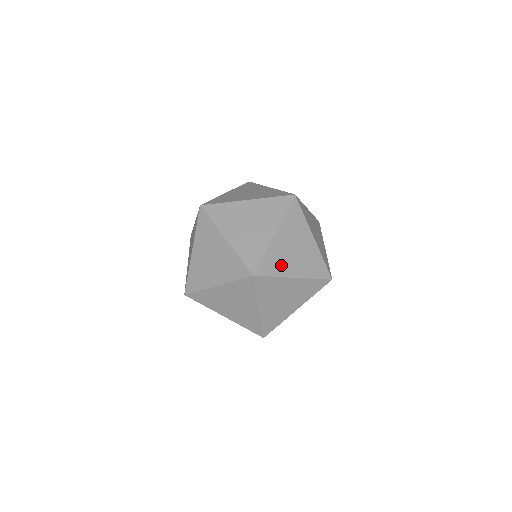
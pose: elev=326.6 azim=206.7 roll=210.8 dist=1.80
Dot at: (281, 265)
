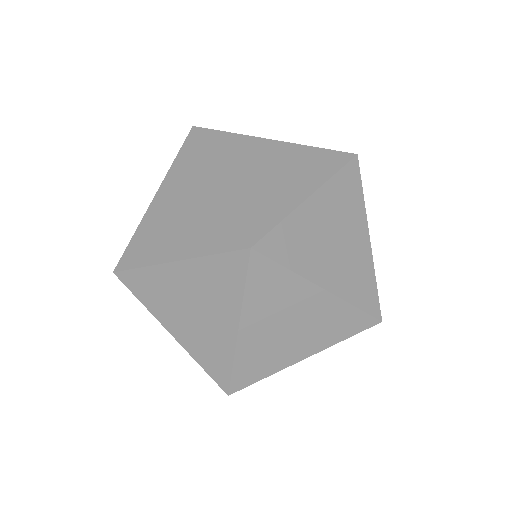
Dot at: (271, 359)
